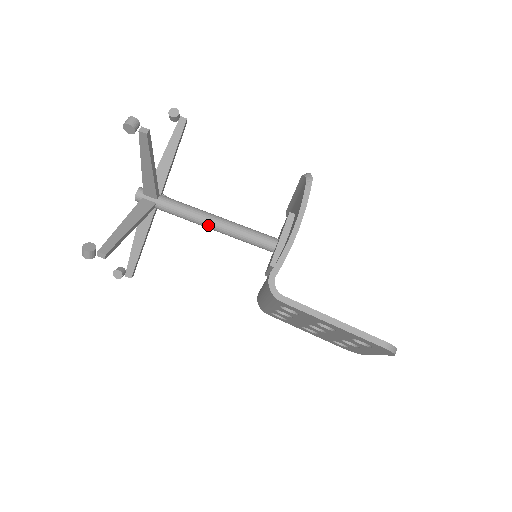
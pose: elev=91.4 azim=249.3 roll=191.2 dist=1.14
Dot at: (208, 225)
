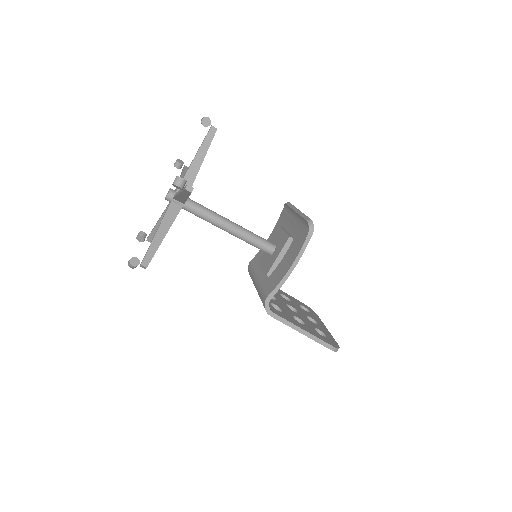
Dot at: (223, 229)
